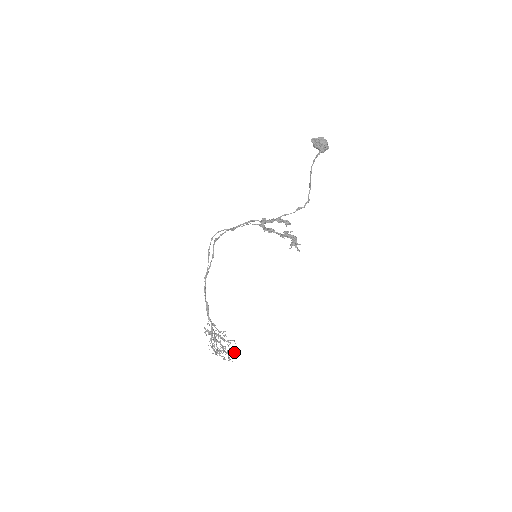
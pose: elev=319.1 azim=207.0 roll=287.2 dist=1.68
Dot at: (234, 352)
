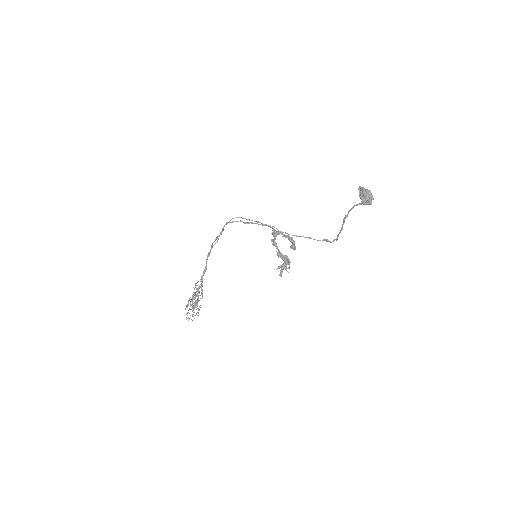
Dot at: occluded
